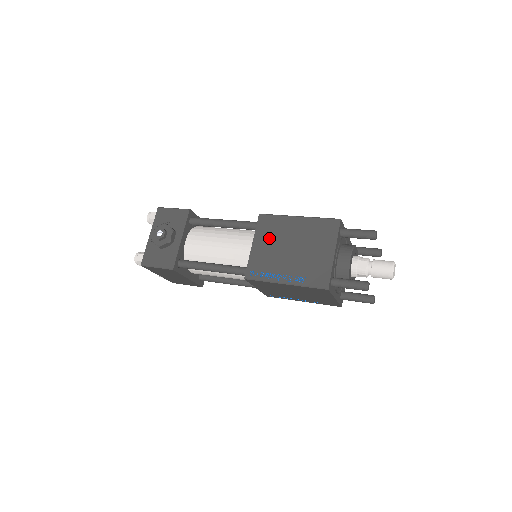
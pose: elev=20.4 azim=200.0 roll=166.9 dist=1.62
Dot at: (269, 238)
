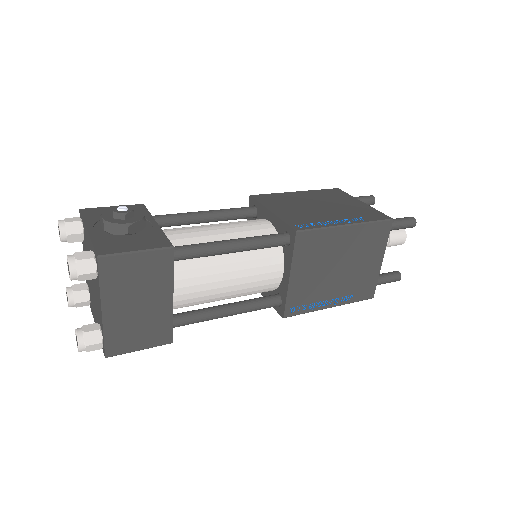
Dot at: (285, 205)
